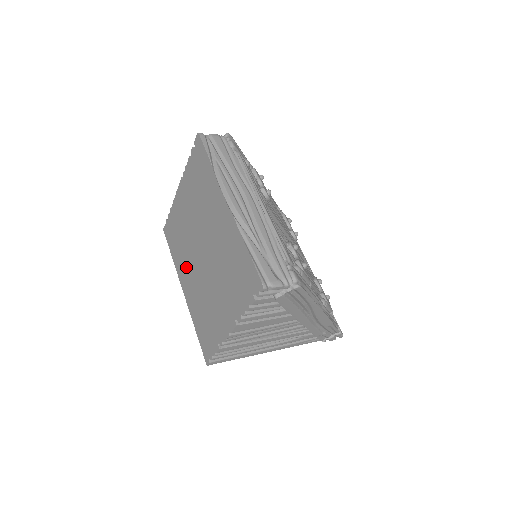
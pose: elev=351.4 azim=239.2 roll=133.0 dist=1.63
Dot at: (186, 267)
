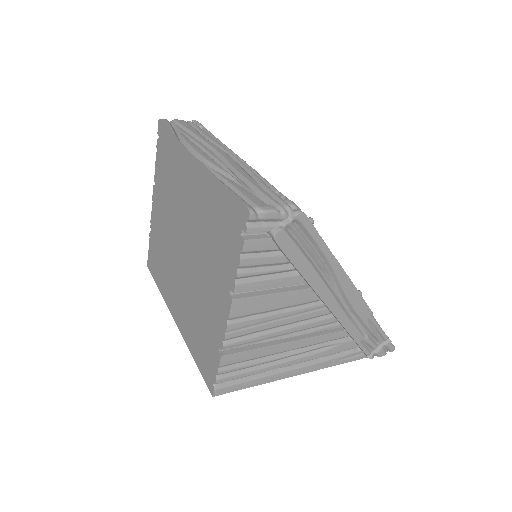
Dot at: (172, 284)
